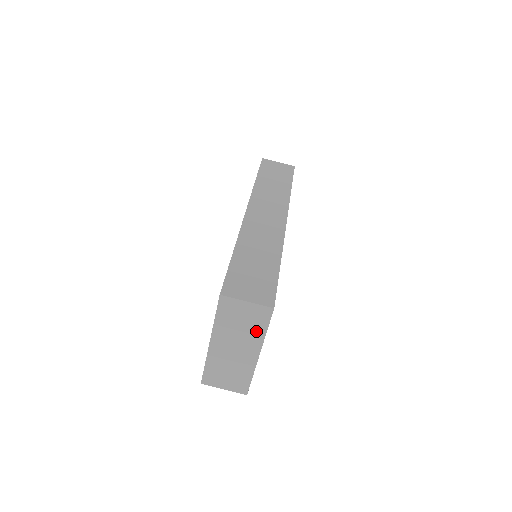
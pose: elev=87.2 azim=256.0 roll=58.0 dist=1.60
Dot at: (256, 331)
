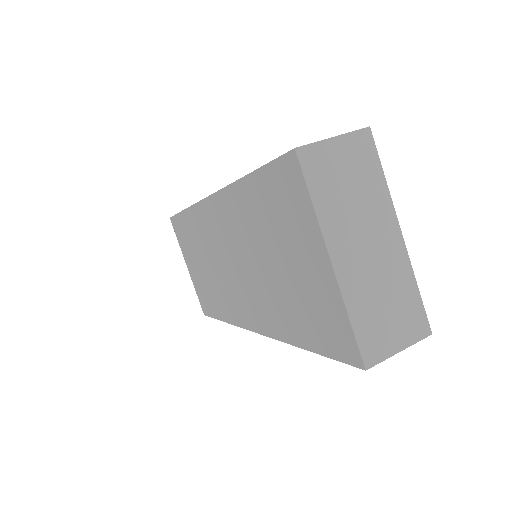
Dot at: (373, 187)
